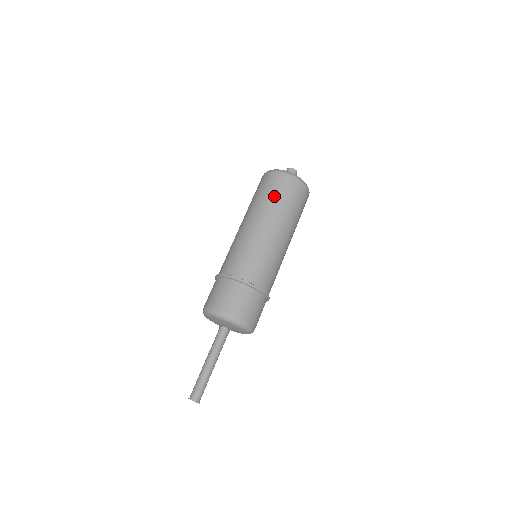
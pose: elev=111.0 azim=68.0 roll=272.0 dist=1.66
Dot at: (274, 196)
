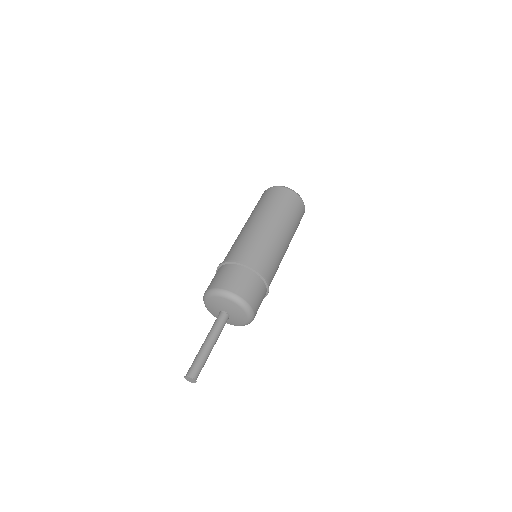
Dot at: (275, 203)
